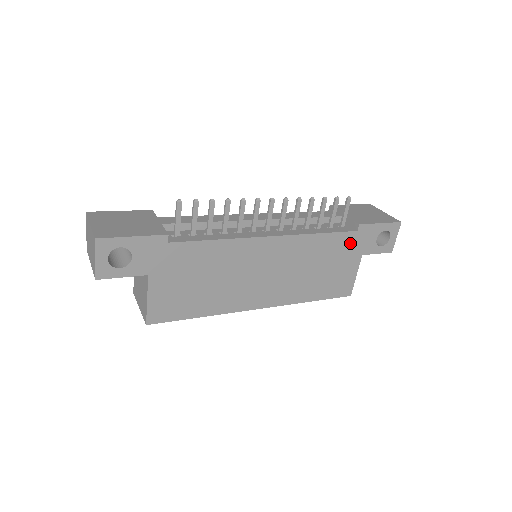
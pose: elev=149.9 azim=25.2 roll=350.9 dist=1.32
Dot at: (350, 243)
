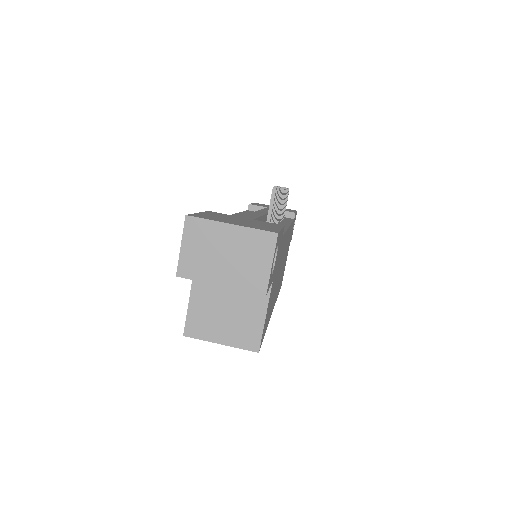
Dot at: occluded
